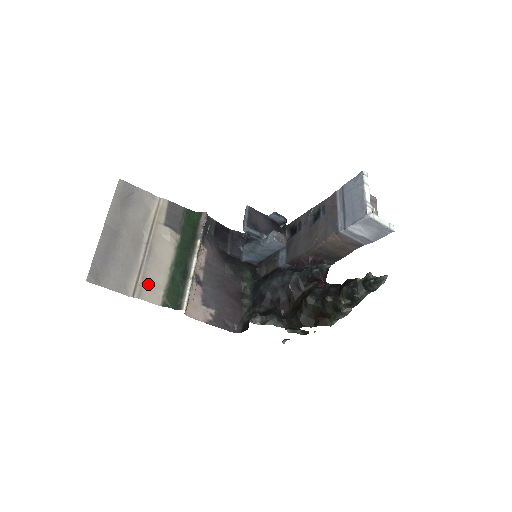
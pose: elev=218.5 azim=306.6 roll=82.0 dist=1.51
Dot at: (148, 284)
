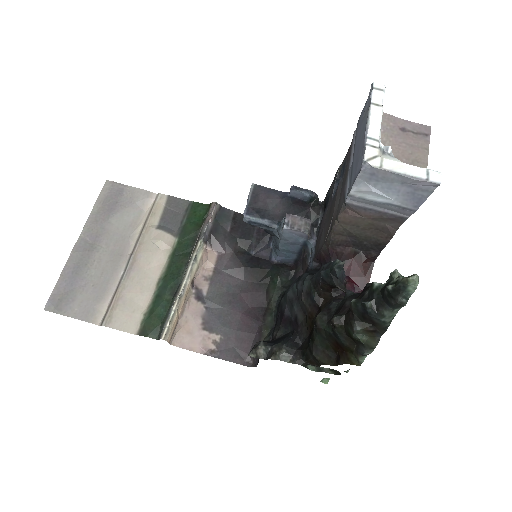
Dot at: (123, 307)
